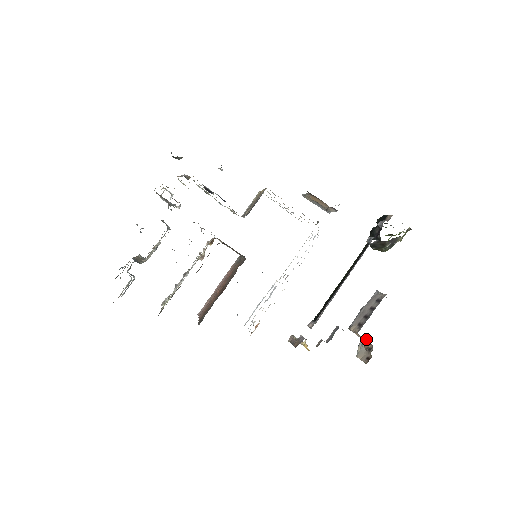
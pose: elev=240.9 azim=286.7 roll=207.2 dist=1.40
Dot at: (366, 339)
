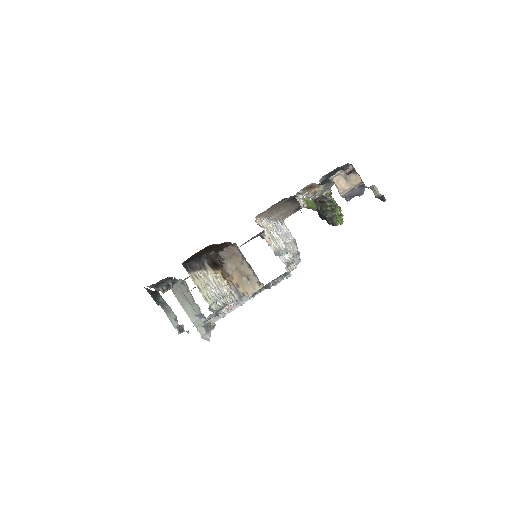
Dot at: (345, 177)
